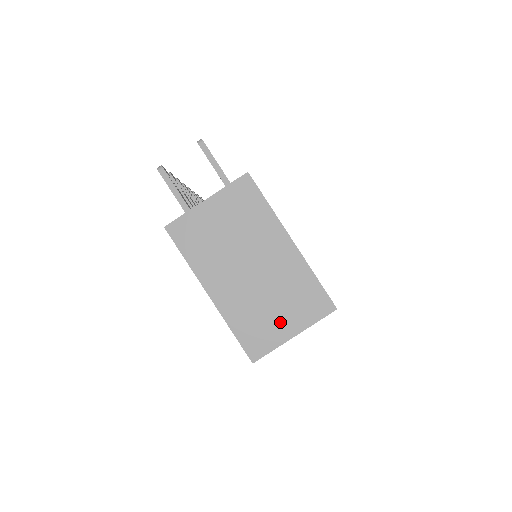
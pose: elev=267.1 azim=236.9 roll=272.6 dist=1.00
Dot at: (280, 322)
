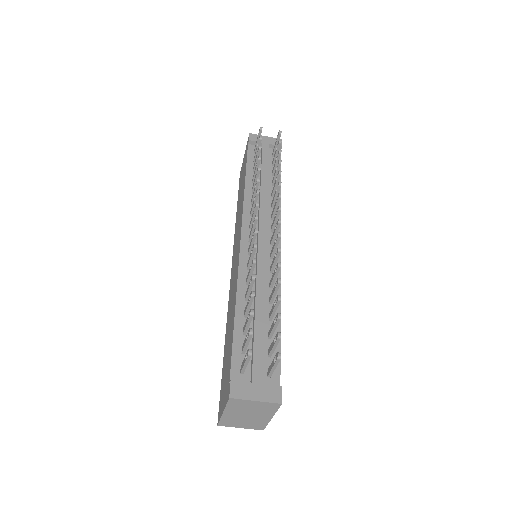
Dot at: (240, 425)
